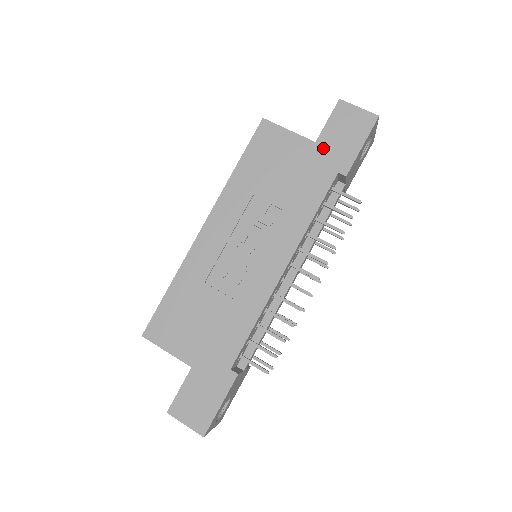
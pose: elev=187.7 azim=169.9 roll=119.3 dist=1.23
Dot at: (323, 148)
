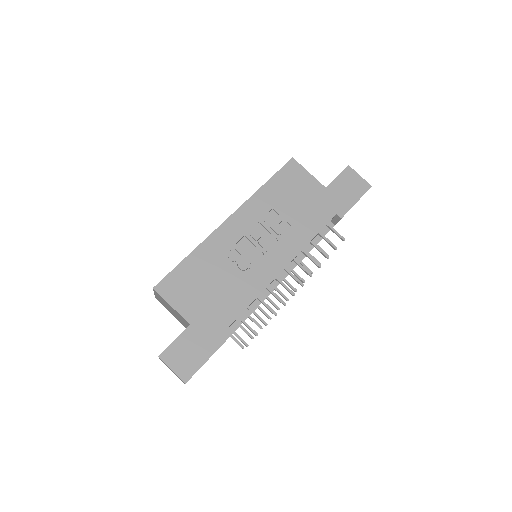
Dot at: (330, 194)
